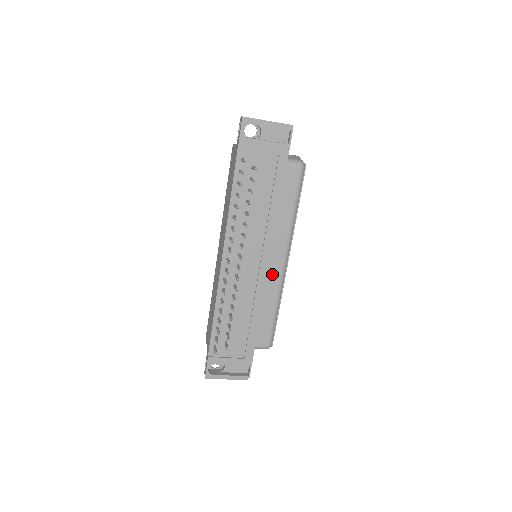
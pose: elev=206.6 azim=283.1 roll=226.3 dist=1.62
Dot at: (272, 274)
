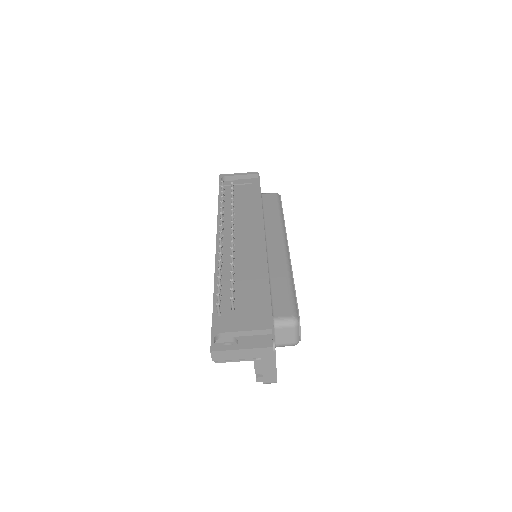
Dot at: (273, 254)
